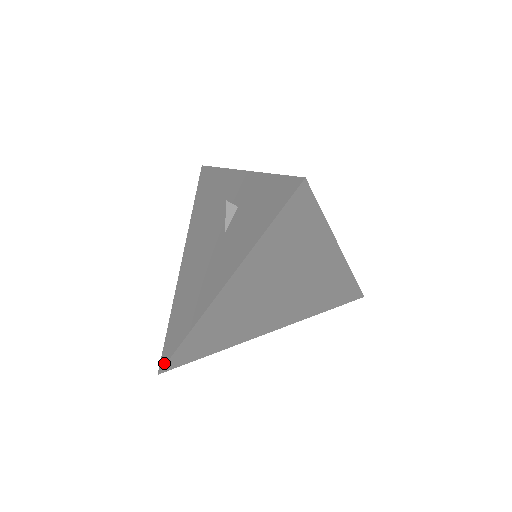
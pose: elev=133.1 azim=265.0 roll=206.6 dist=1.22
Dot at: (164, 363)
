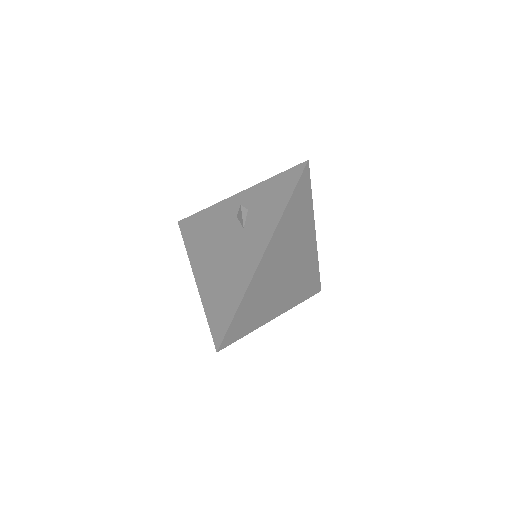
Dot at: (221, 339)
